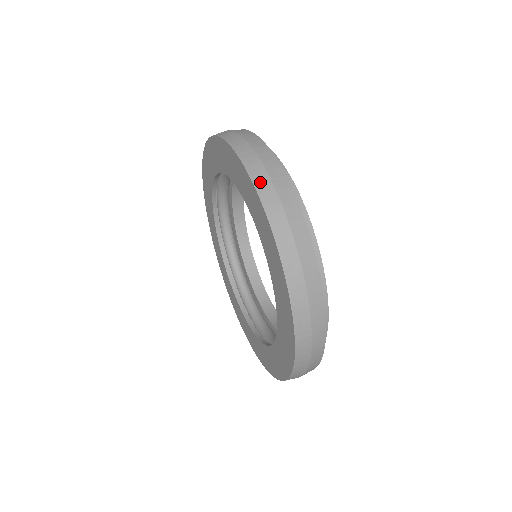
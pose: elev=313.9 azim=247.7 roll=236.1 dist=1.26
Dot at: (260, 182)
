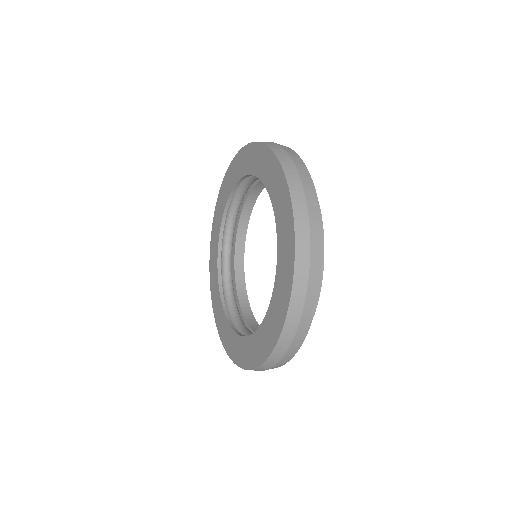
Dot at: (297, 200)
